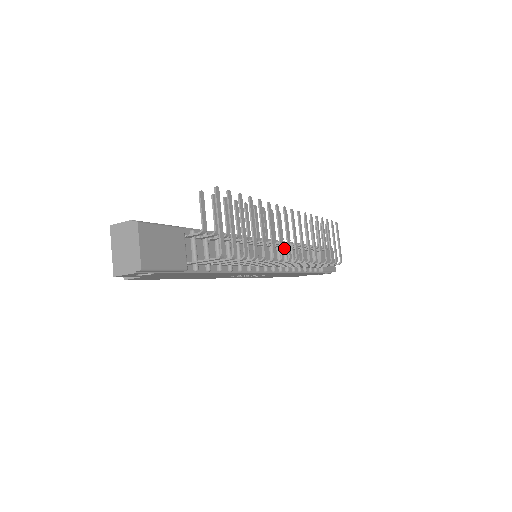
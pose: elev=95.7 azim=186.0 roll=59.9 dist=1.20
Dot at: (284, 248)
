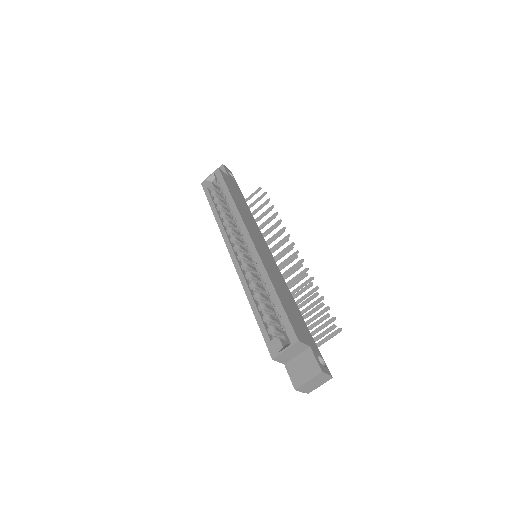
Dot at: occluded
